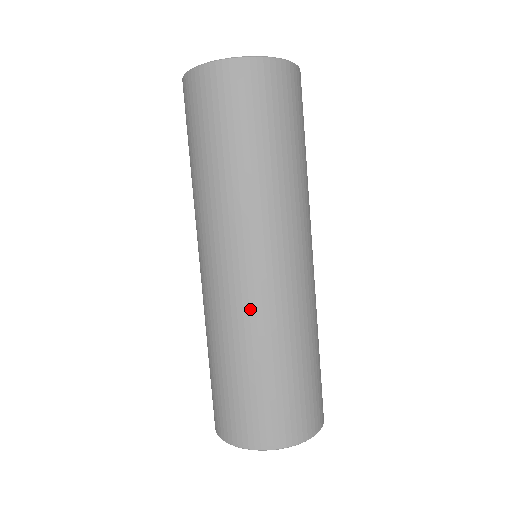
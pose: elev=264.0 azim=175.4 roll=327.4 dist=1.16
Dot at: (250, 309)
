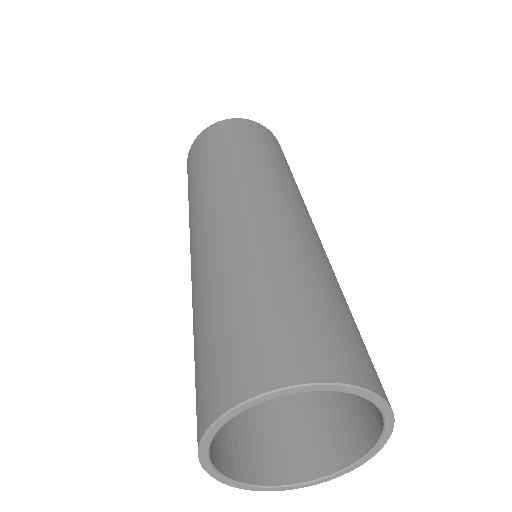
Dot at: (295, 233)
